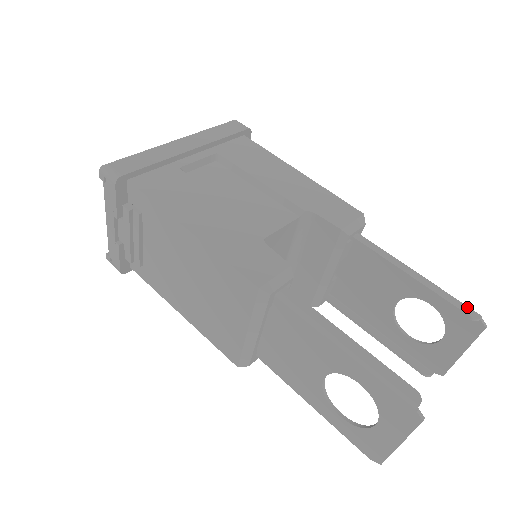
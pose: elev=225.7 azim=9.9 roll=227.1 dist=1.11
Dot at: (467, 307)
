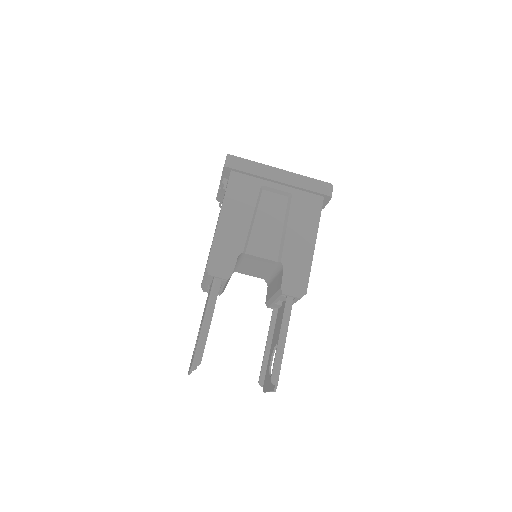
Dot at: (277, 375)
